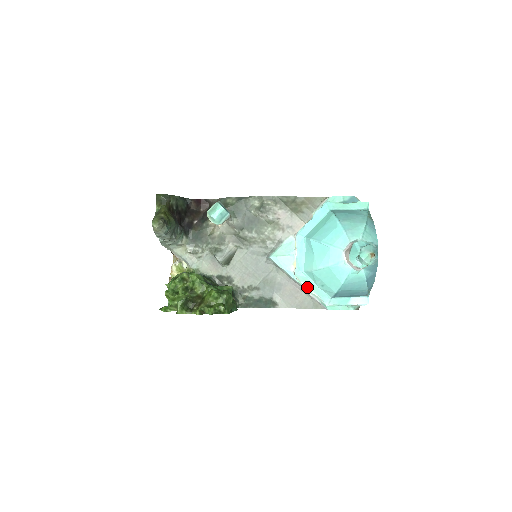
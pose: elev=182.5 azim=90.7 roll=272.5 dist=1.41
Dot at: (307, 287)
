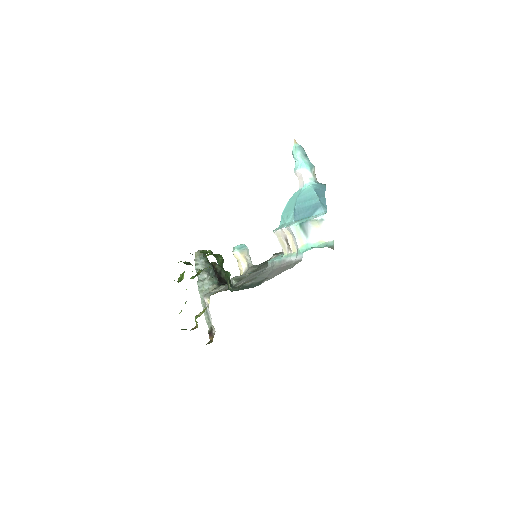
Dot at: (289, 255)
